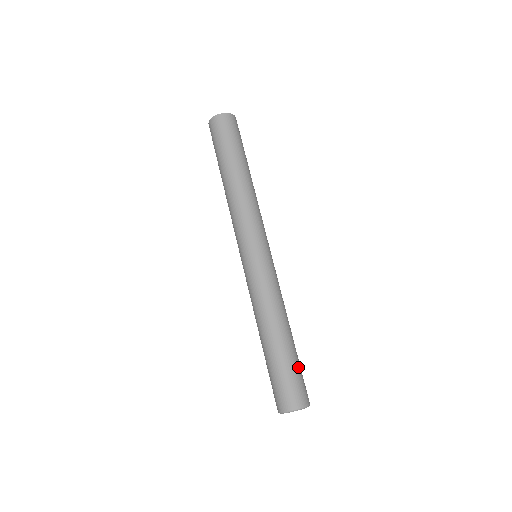
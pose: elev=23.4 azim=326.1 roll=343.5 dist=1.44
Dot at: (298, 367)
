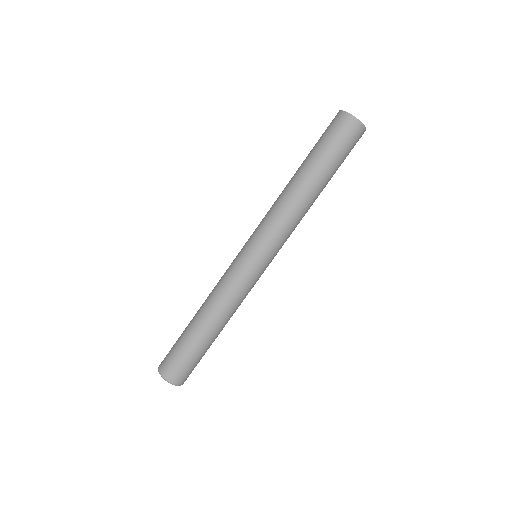
Dot at: (185, 352)
